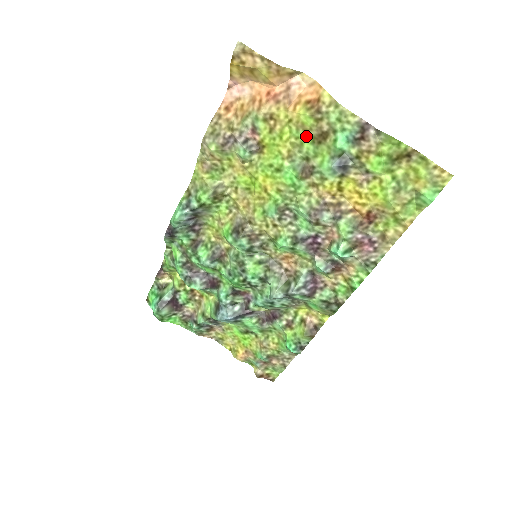
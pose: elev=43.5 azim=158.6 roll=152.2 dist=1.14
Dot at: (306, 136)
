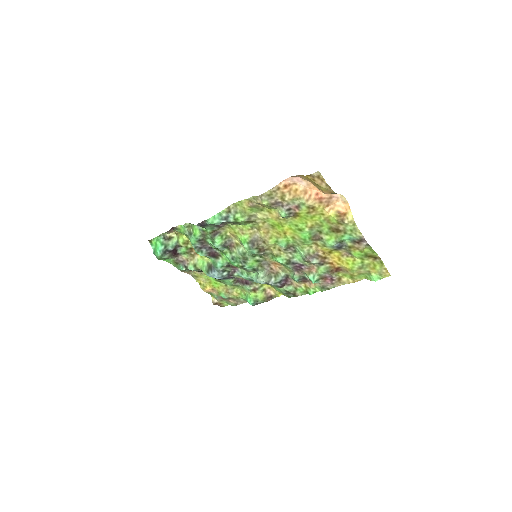
Dot at: (327, 224)
